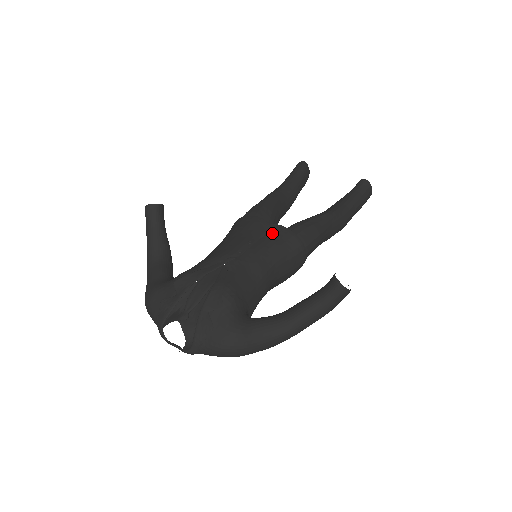
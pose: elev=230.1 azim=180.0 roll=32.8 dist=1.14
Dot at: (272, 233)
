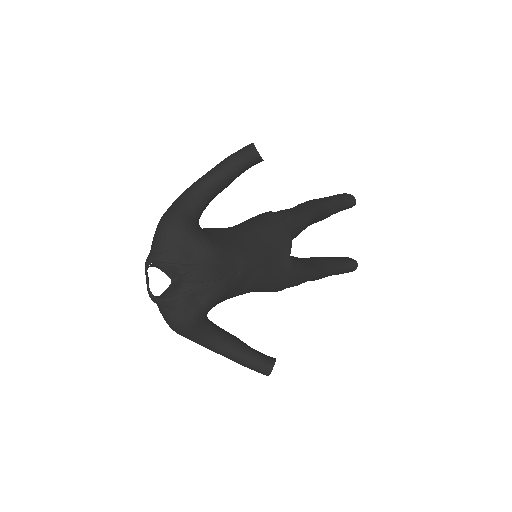
Dot at: (283, 266)
